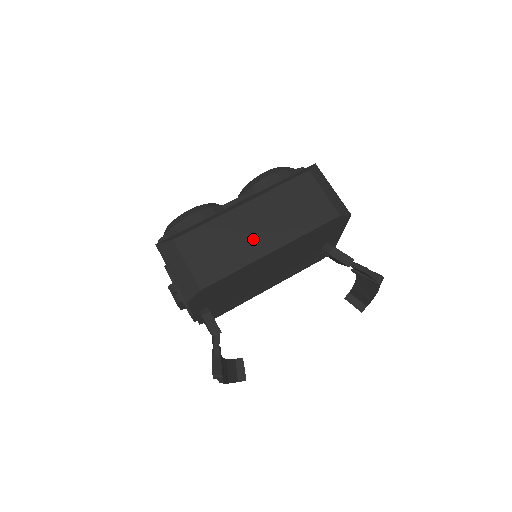
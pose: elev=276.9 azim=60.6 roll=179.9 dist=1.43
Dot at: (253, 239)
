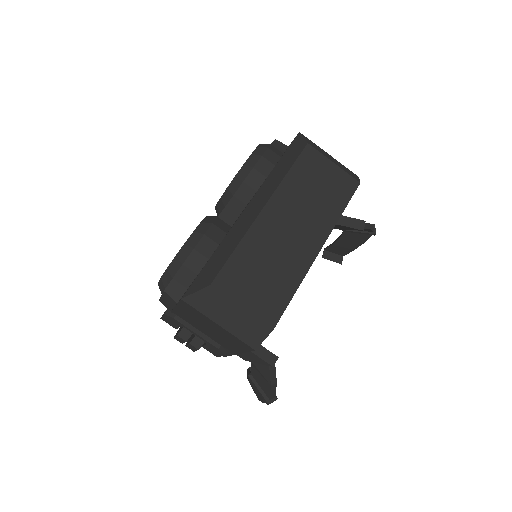
Dot at: (295, 245)
